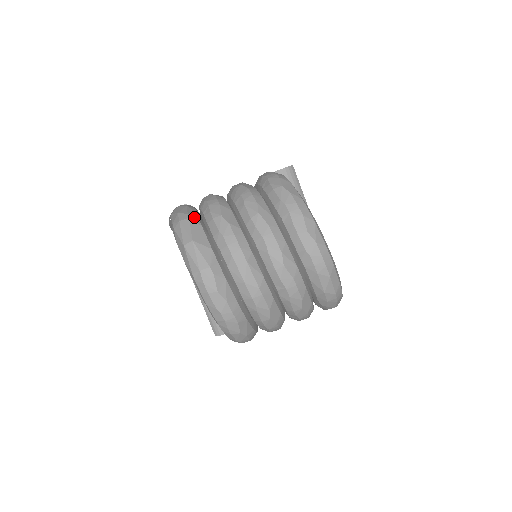
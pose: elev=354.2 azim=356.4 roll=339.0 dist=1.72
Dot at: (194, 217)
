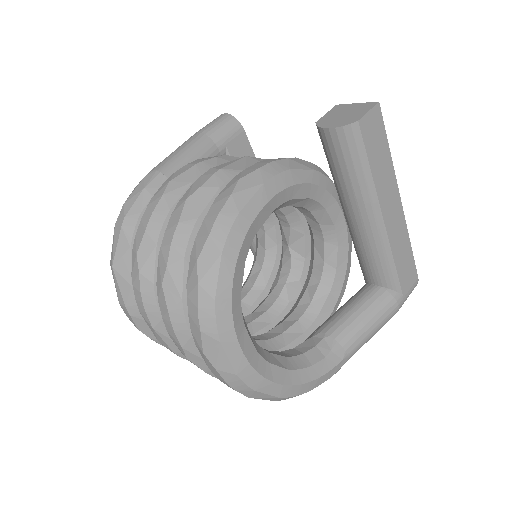
Dot at: (129, 226)
